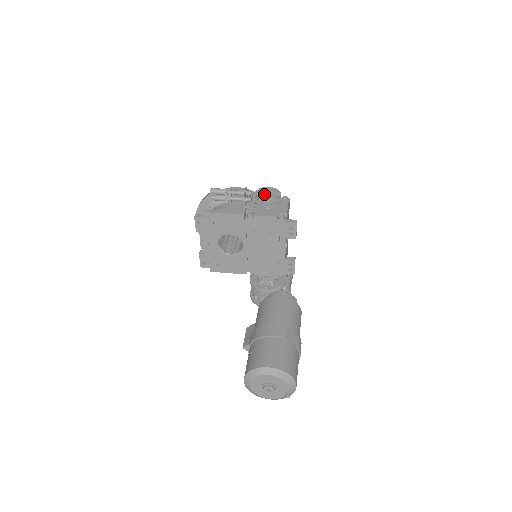
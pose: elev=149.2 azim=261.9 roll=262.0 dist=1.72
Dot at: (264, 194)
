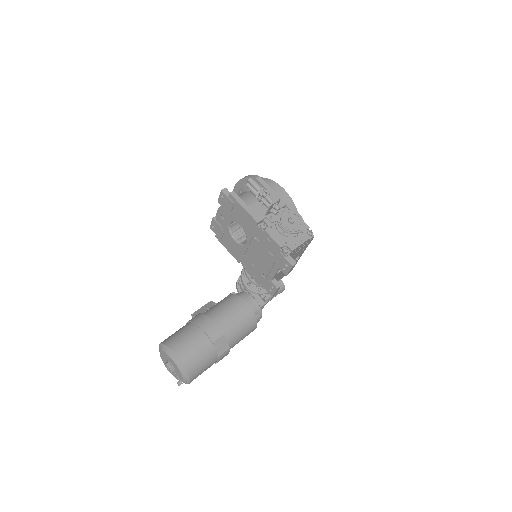
Dot at: (287, 219)
